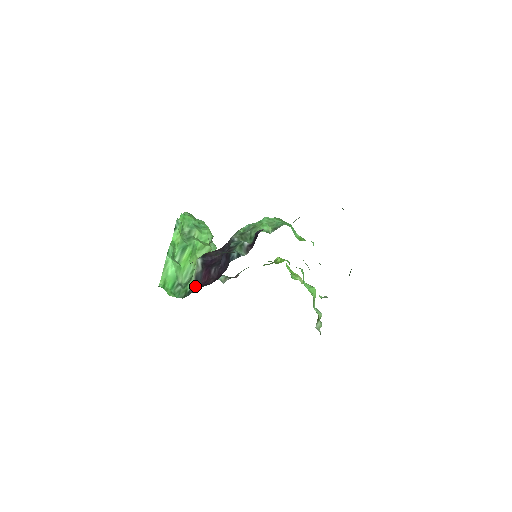
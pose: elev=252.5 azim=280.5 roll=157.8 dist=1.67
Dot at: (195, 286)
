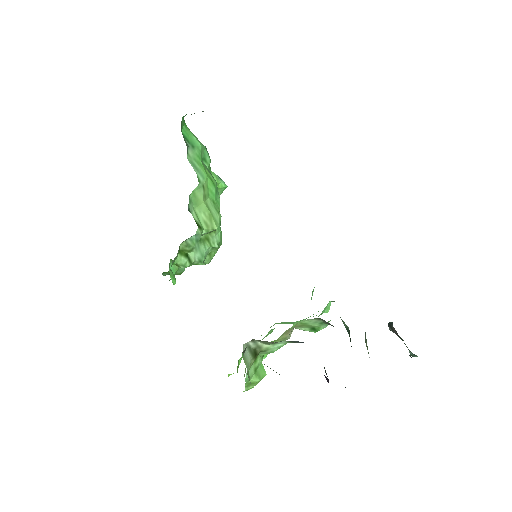
Dot at: occluded
